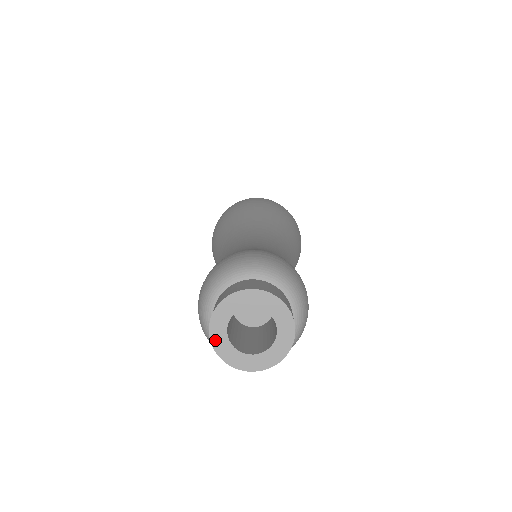
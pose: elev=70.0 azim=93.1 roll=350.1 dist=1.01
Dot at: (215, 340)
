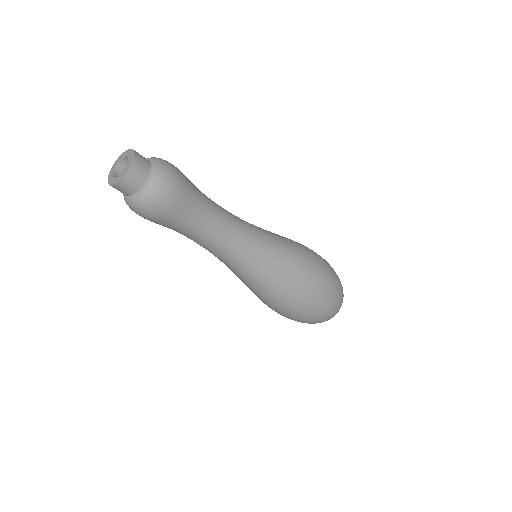
Dot at: (111, 183)
